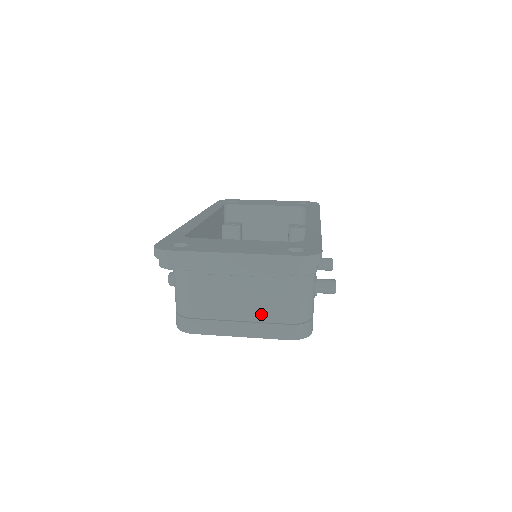
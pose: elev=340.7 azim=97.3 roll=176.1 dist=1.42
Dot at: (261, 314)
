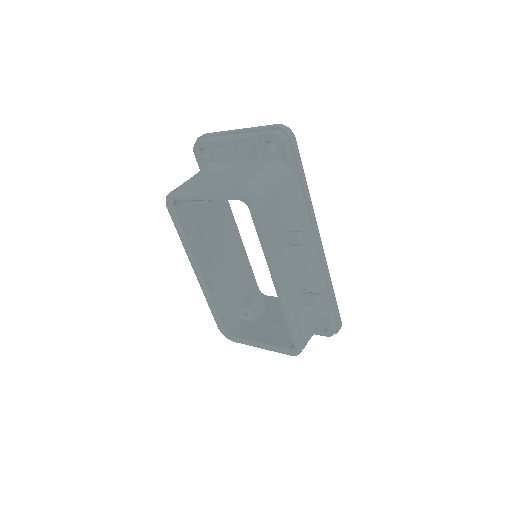
Dot at: (229, 180)
